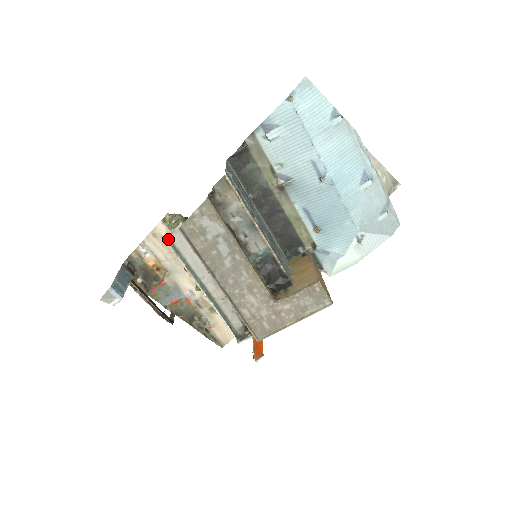
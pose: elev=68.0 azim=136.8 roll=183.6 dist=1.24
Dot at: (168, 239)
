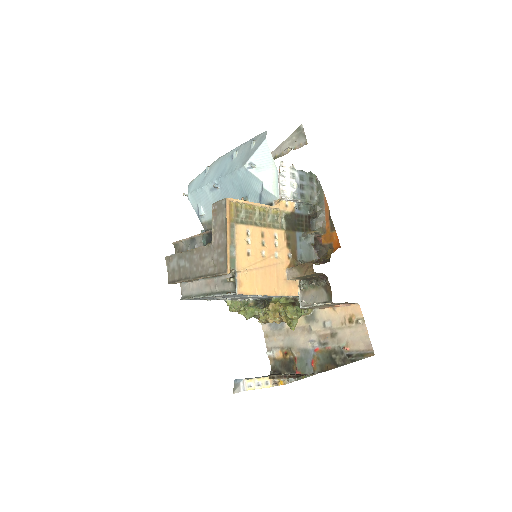
Dot at: (182, 298)
